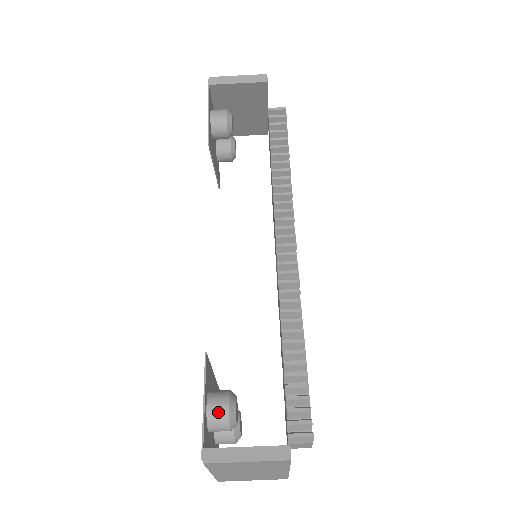
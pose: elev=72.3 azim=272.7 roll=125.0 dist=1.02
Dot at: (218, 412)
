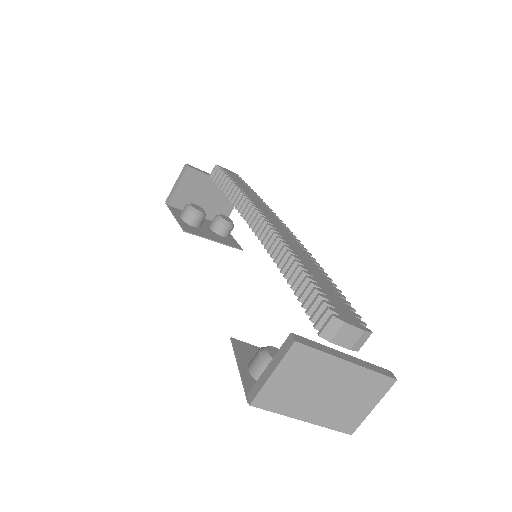
Dot at: (256, 366)
